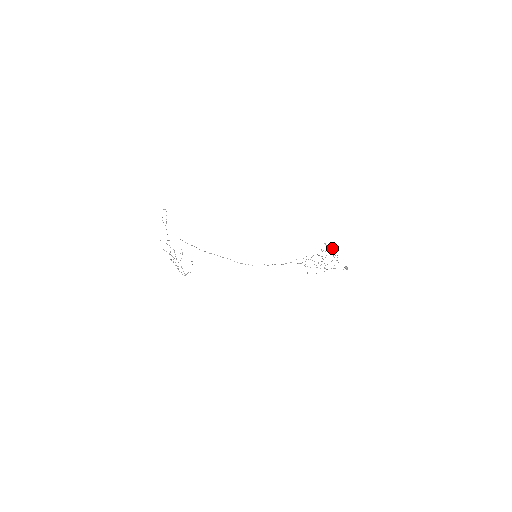
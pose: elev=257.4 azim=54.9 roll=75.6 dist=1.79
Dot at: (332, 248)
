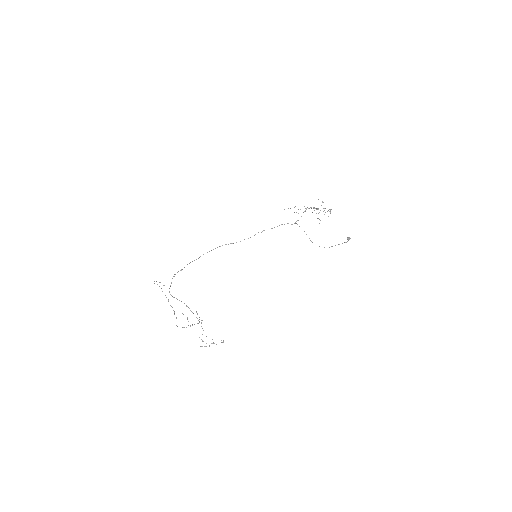
Dot at: (324, 210)
